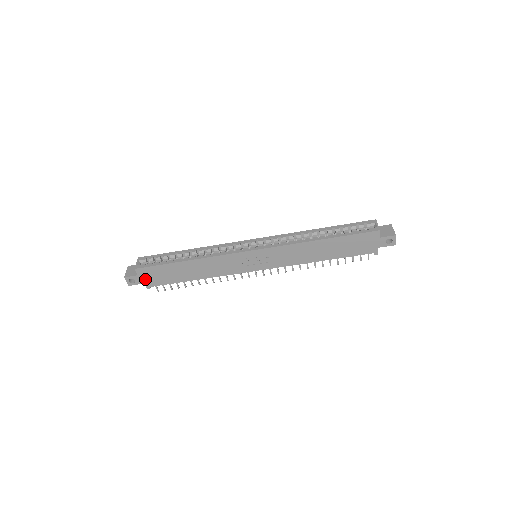
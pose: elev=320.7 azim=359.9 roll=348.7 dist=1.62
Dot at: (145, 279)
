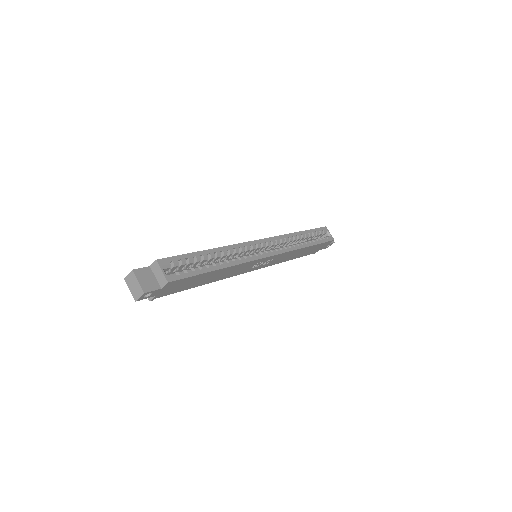
Dot at: (162, 291)
